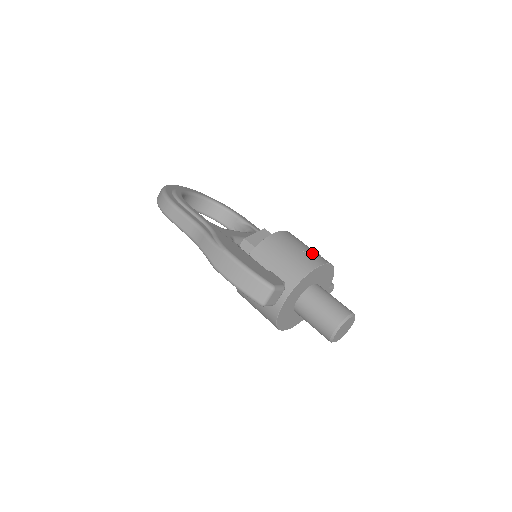
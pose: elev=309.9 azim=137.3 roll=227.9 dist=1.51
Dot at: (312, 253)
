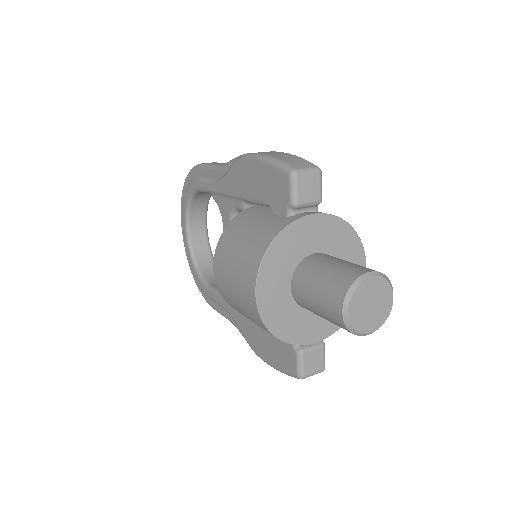
Dot at: occluded
